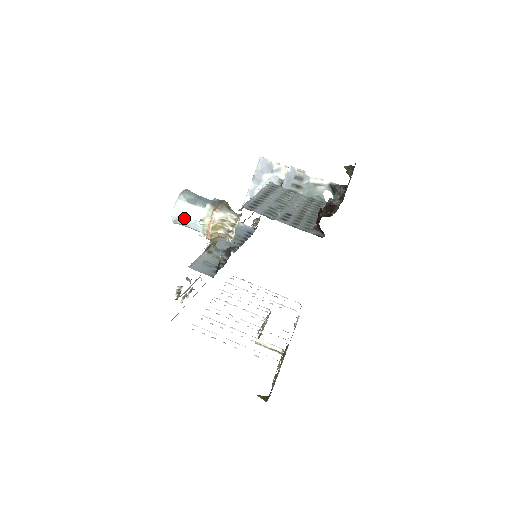
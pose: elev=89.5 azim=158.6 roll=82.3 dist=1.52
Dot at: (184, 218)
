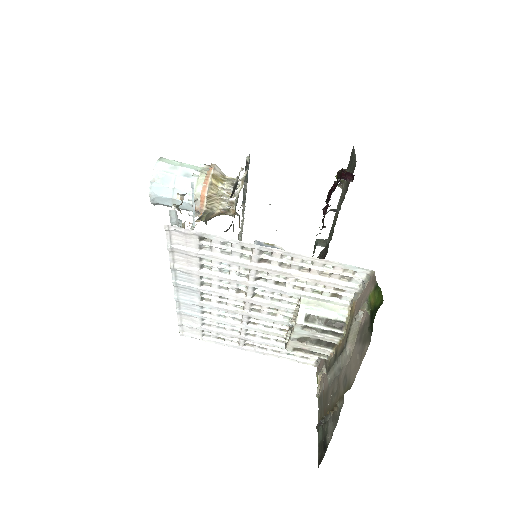
Dot at: (171, 172)
